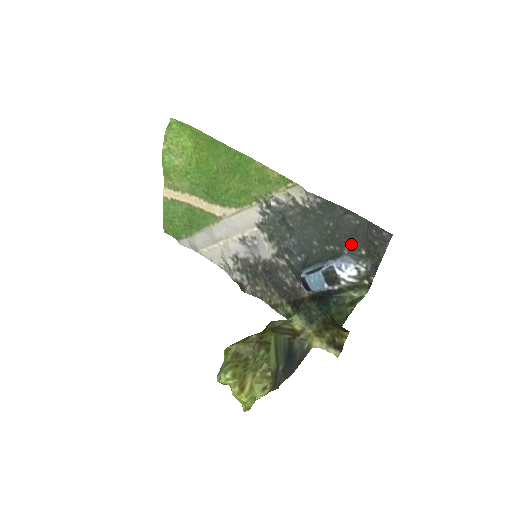
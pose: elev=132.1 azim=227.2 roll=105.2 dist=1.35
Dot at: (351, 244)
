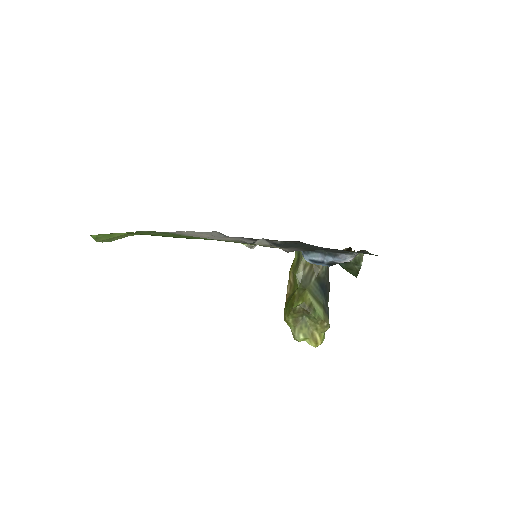
Dot at: occluded
